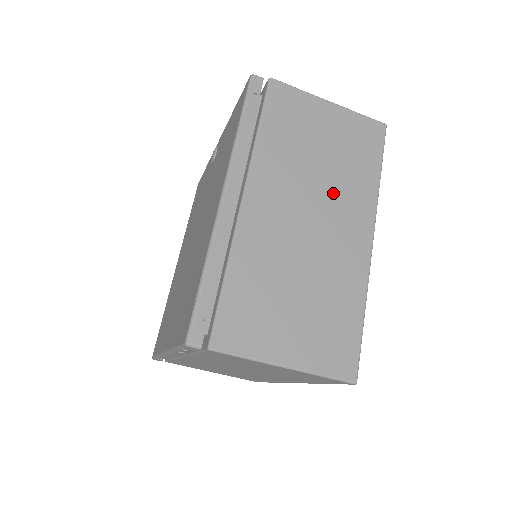
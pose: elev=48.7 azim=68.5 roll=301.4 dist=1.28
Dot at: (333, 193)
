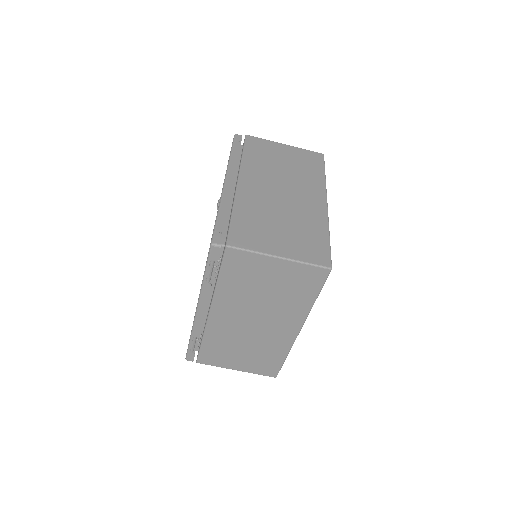
Dot at: (295, 181)
